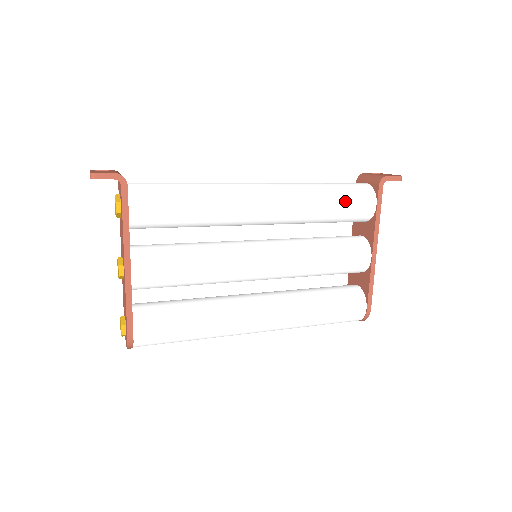
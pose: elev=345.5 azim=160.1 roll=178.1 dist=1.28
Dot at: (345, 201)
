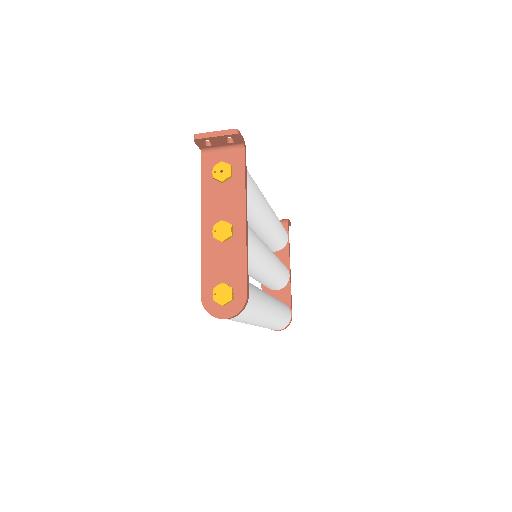
Dot at: (283, 227)
